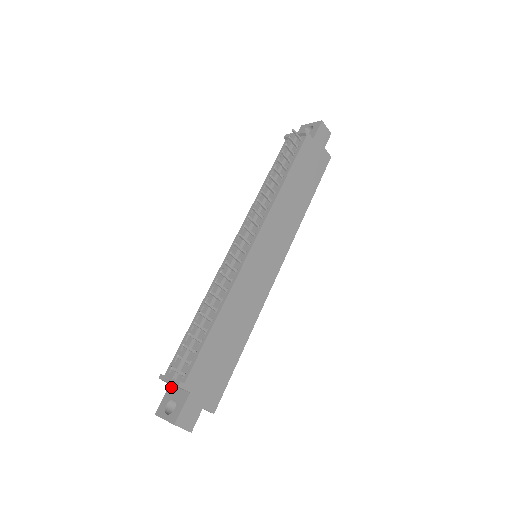
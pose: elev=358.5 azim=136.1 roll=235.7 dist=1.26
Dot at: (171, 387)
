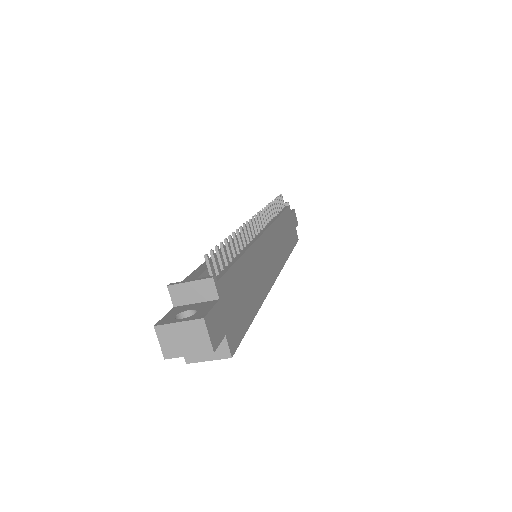
Dot at: (178, 306)
